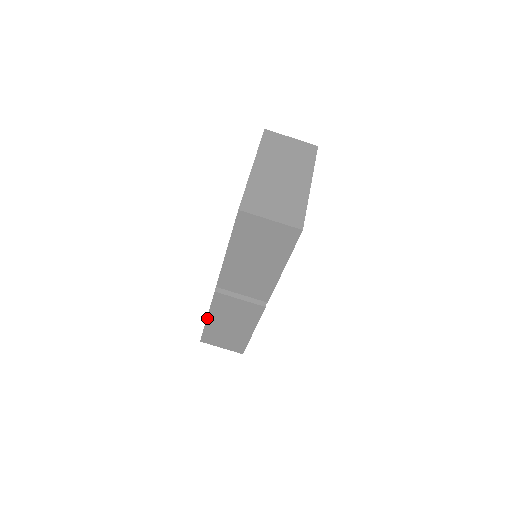
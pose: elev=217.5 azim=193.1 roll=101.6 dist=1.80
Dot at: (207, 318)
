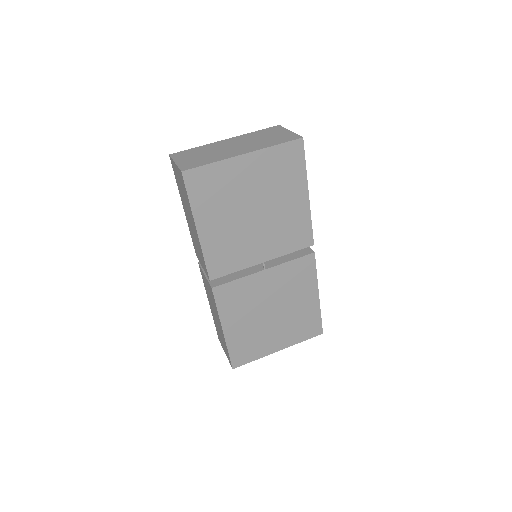
Dot at: (209, 303)
